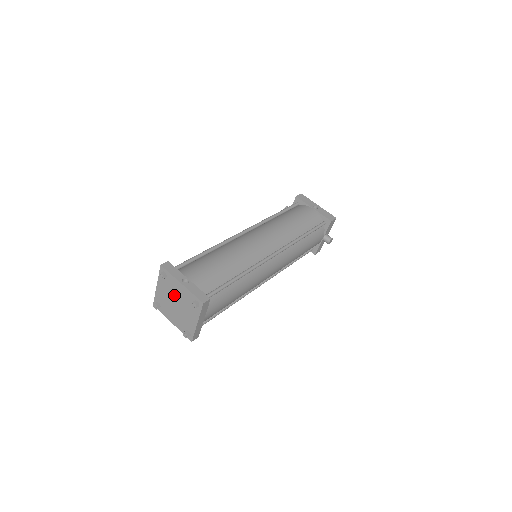
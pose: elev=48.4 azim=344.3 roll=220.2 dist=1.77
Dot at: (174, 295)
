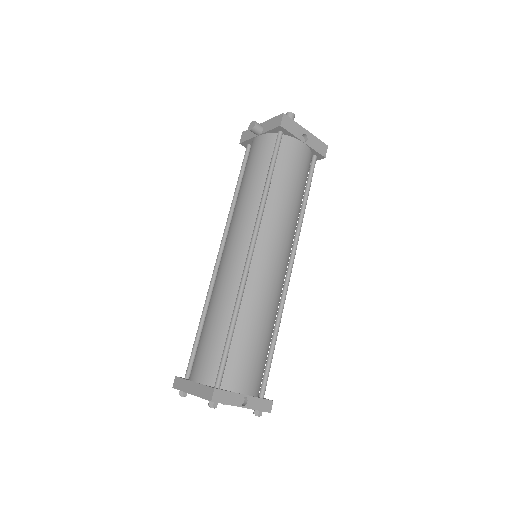
Dot at: occluded
